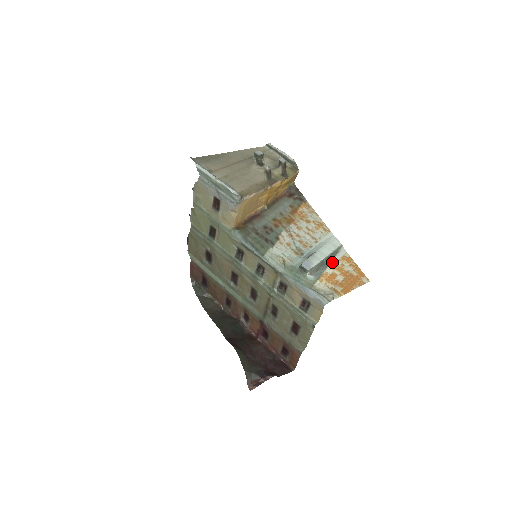
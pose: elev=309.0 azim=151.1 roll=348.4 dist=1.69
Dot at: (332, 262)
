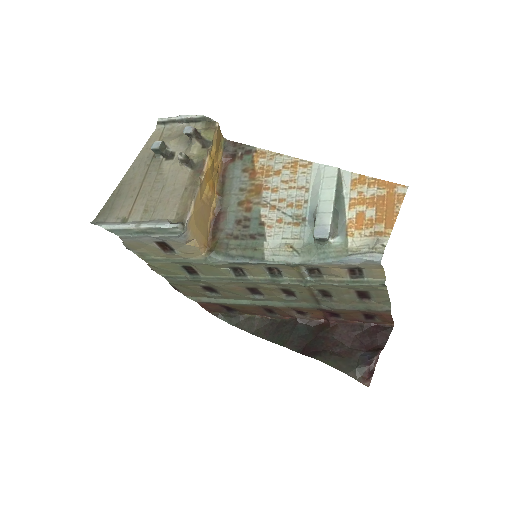
Dot at: (345, 200)
